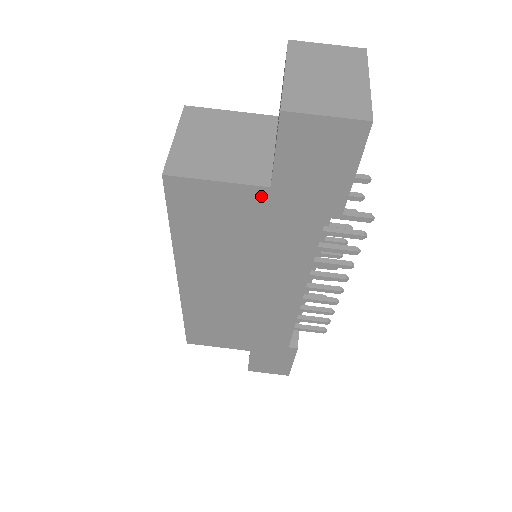
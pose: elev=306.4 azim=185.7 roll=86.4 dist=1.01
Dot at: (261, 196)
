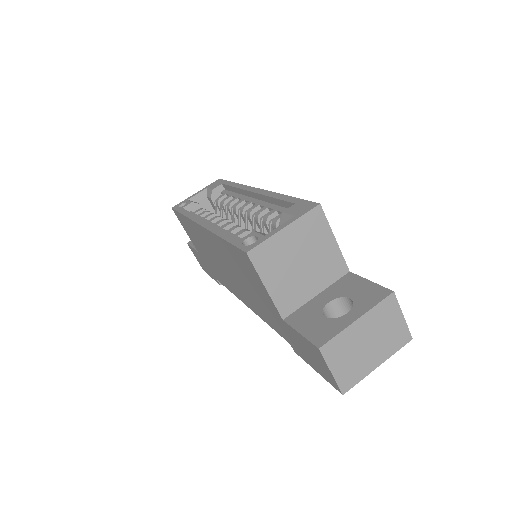
Dot at: (276, 311)
